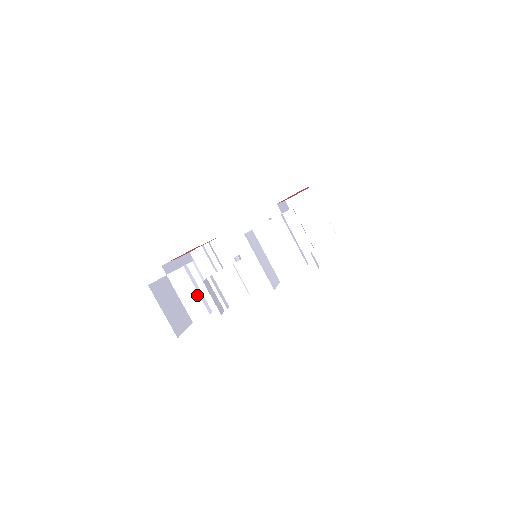
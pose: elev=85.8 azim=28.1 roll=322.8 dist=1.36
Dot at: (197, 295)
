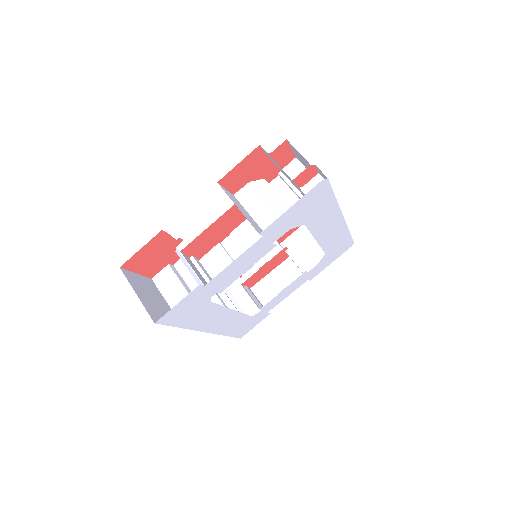
Dot at: (186, 293)
